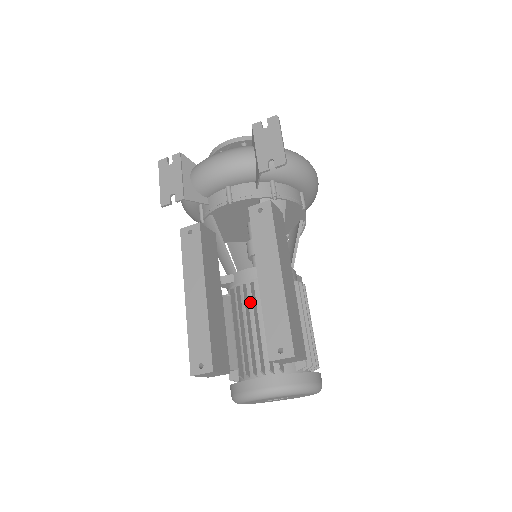
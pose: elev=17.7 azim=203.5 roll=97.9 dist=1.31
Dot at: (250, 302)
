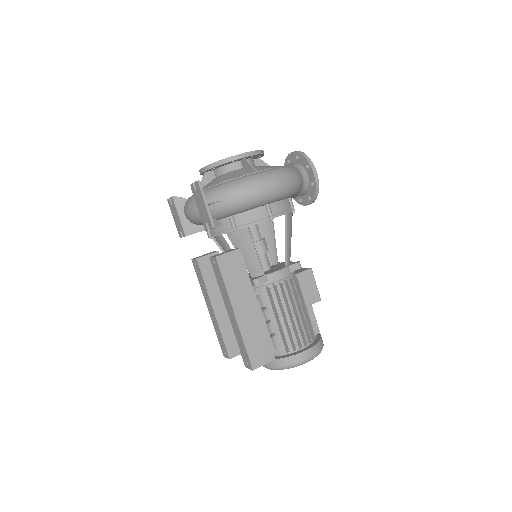
Dot at: occluded
